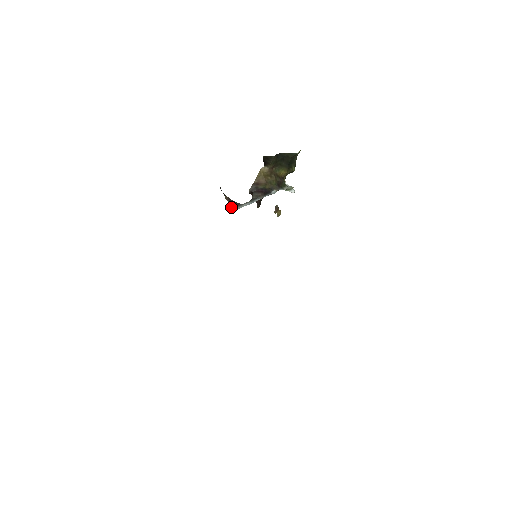
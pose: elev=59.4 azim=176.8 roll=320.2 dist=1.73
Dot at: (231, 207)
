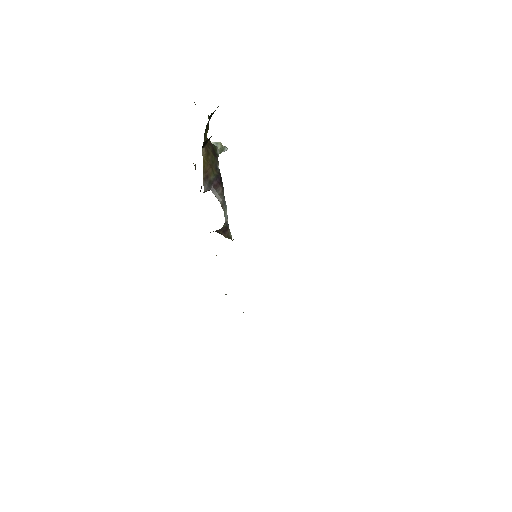
Dot at: (232, 240)
